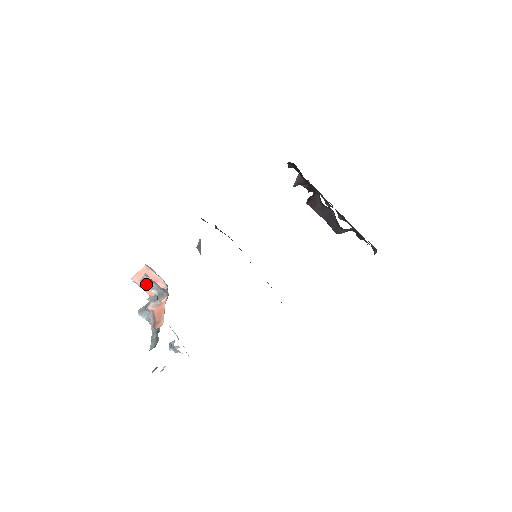
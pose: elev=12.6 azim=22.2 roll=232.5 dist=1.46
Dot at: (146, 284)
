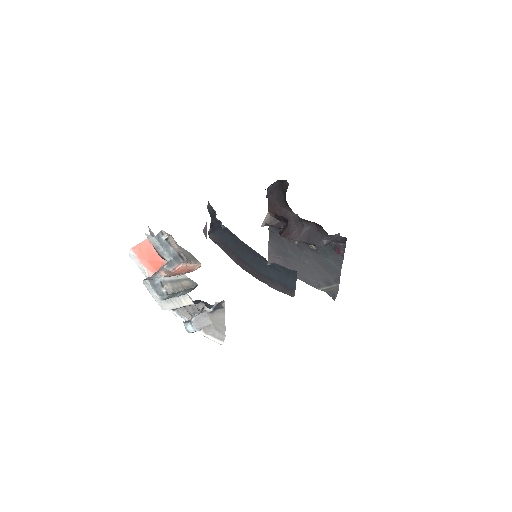
Dot at: (161, 243)
